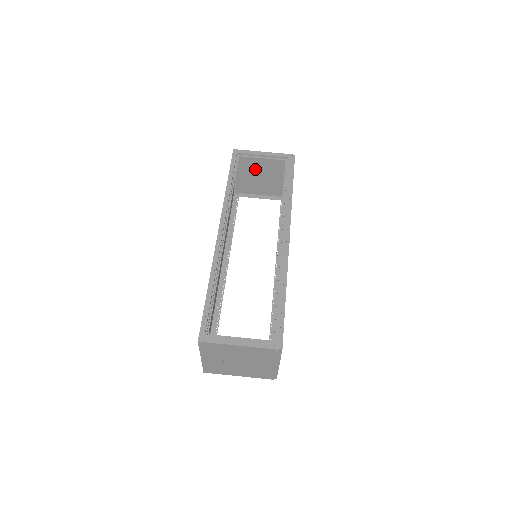
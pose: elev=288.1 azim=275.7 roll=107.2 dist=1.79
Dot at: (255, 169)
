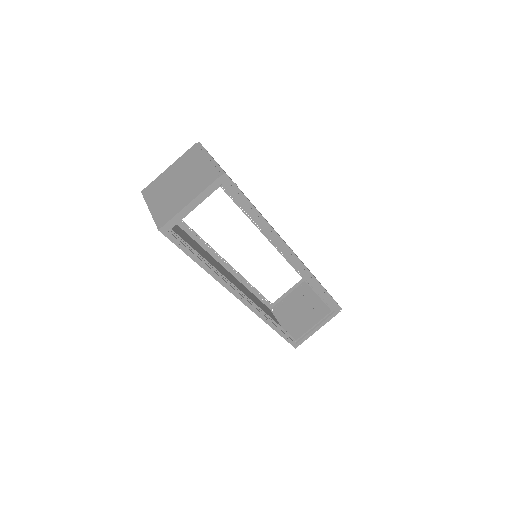
Dot at: (173, 194)
